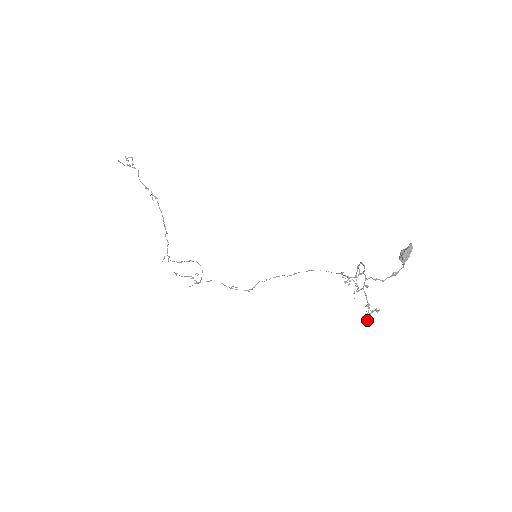
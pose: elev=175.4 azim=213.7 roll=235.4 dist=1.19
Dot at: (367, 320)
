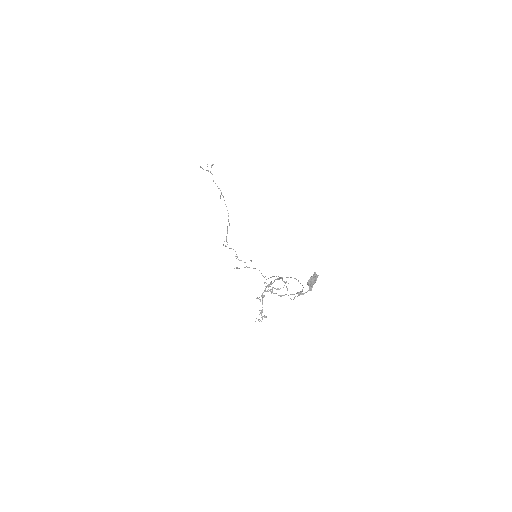
Dot at: (259, 321)
